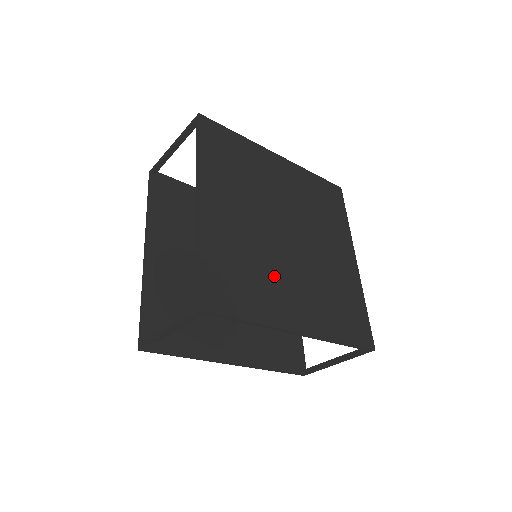
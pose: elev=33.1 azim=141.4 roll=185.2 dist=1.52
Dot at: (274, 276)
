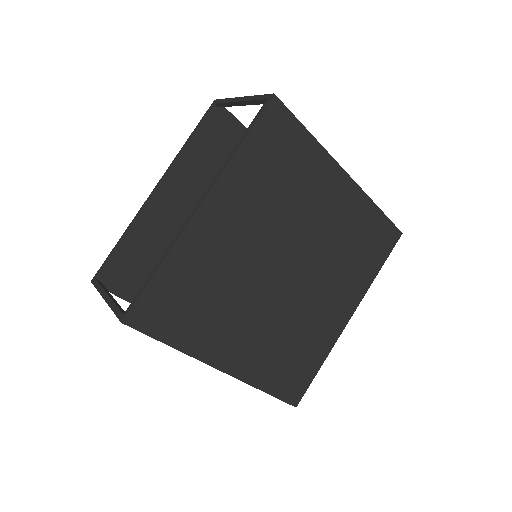
Dot at: (308, 320)
